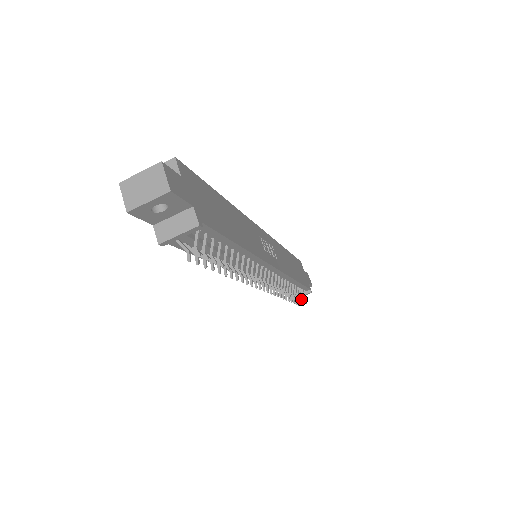
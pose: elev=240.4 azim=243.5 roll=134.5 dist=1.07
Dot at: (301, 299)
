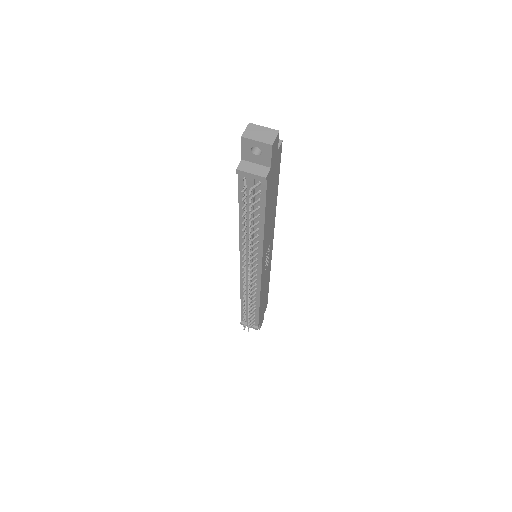
Dot at: occluded
